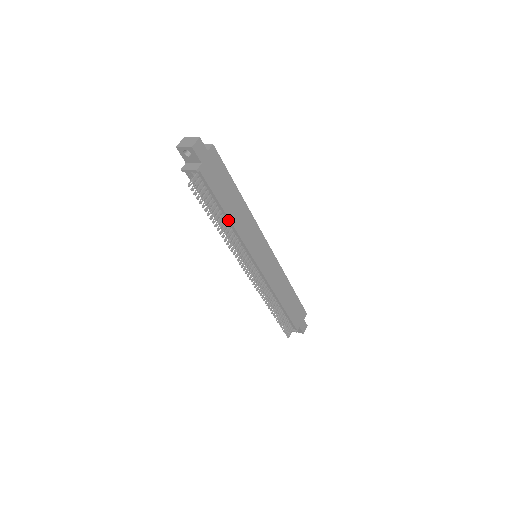
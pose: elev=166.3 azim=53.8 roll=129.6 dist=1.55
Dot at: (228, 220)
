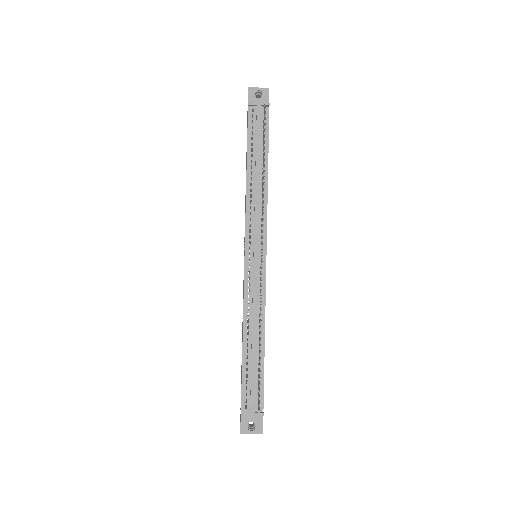
Dot at: (265, 175)
